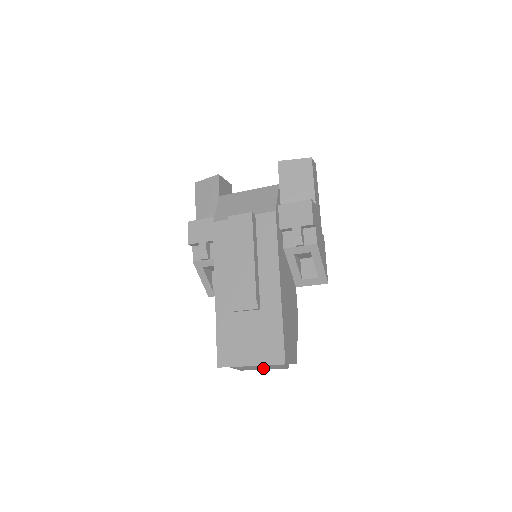
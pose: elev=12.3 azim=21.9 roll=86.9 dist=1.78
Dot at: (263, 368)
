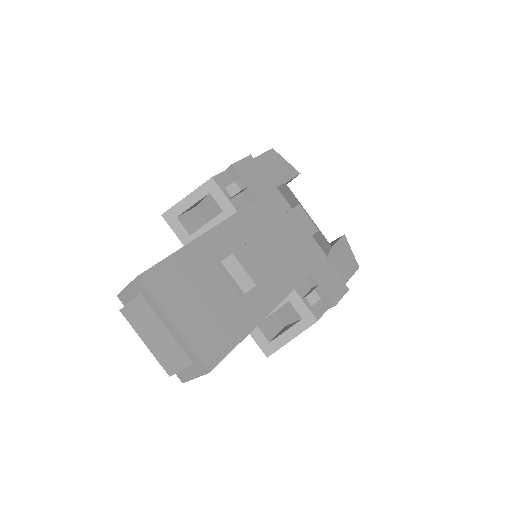
Dot at: (154, 342)
